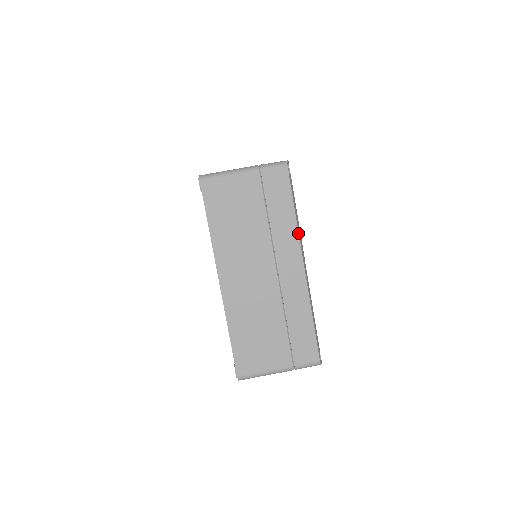
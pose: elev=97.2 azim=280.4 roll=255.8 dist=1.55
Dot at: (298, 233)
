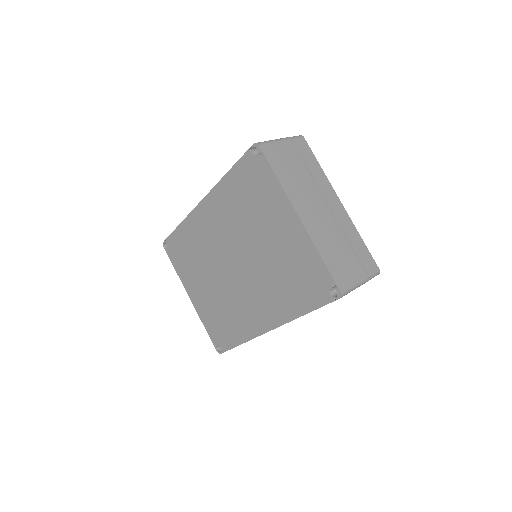
Dot at: occluded
